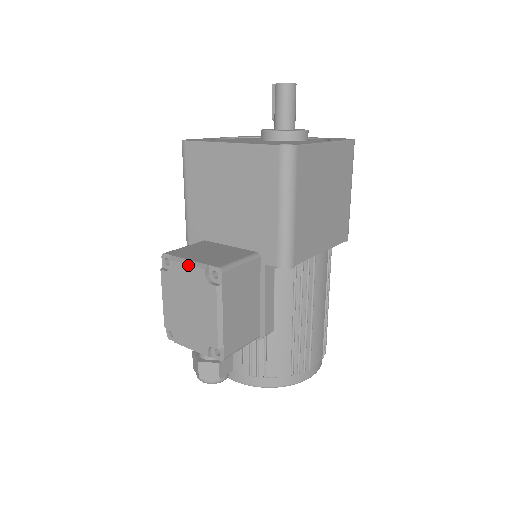
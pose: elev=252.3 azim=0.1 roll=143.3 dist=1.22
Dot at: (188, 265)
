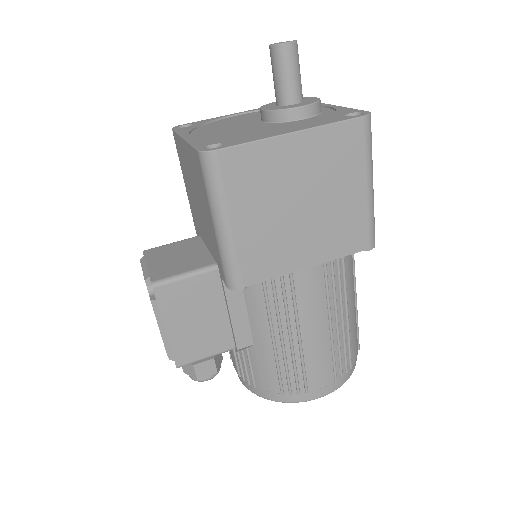
Dot at: occluded
